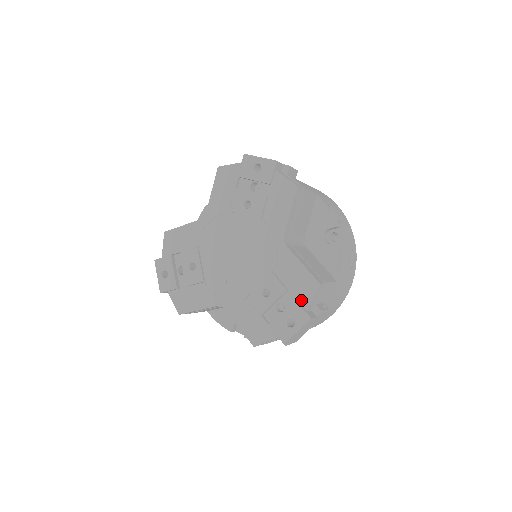
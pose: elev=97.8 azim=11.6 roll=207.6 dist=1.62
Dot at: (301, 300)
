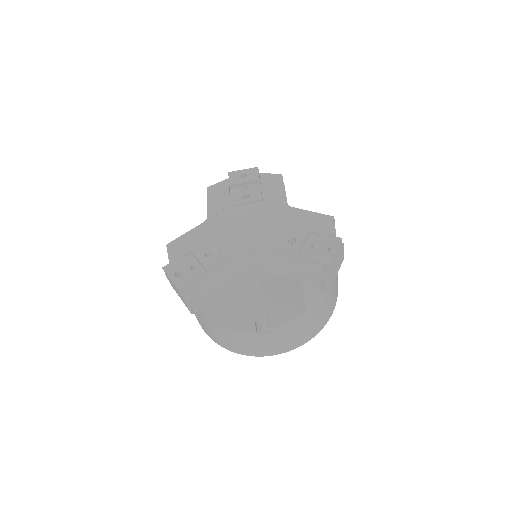
Dot at: (325, 232)
